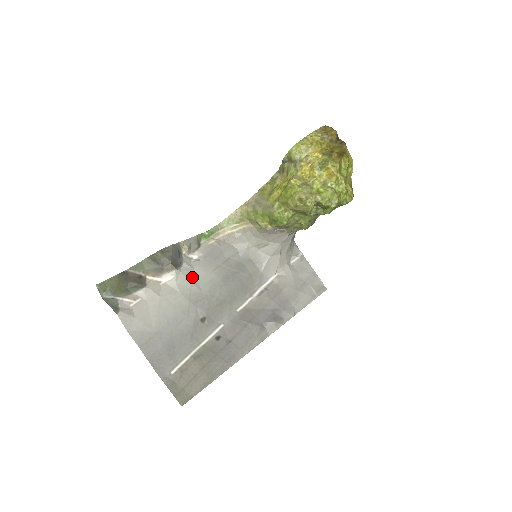
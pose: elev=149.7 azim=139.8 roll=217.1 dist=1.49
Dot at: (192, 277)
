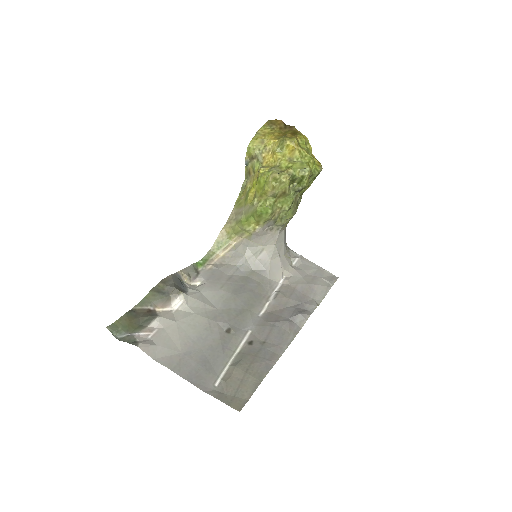
Dot at: (202, 298)
